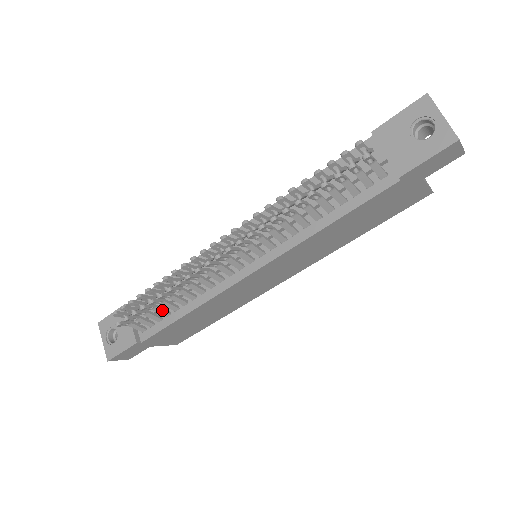
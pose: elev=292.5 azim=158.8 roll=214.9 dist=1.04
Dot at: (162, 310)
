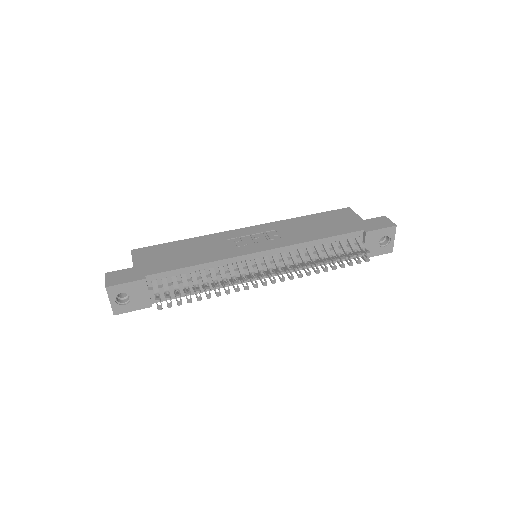
Dot at: occluded
